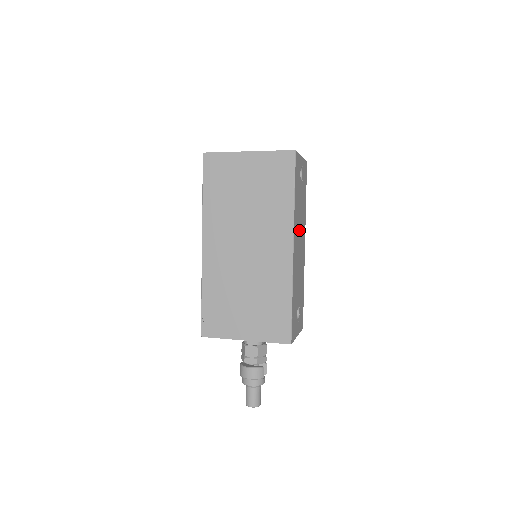
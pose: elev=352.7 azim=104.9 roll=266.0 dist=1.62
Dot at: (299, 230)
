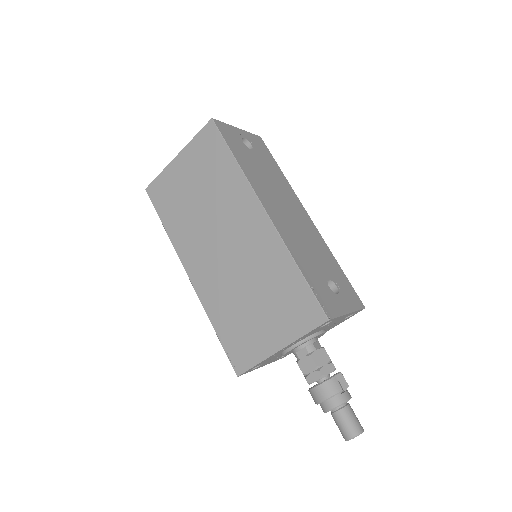
Dot at: (276, 196)
